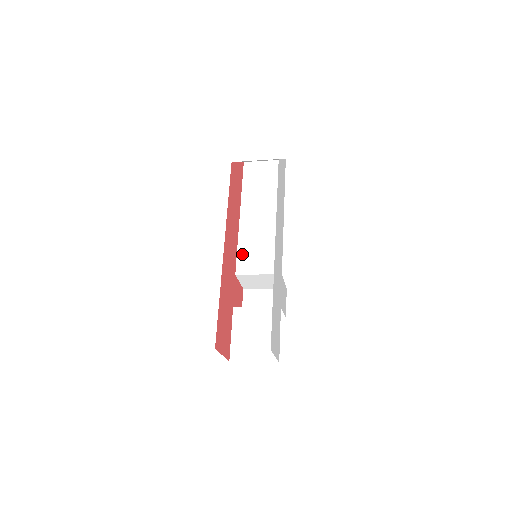
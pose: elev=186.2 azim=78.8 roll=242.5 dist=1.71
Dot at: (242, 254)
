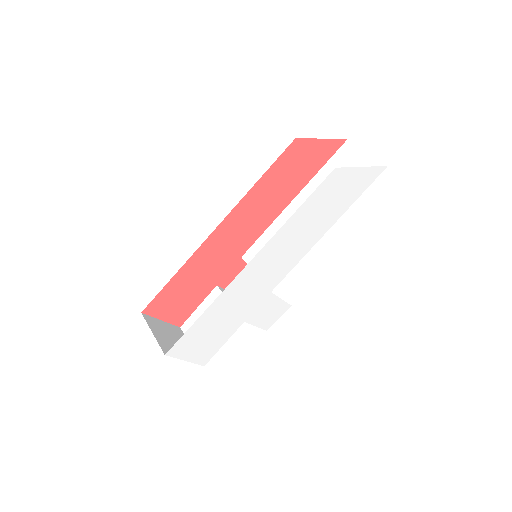
Dot at: (262, 242)
